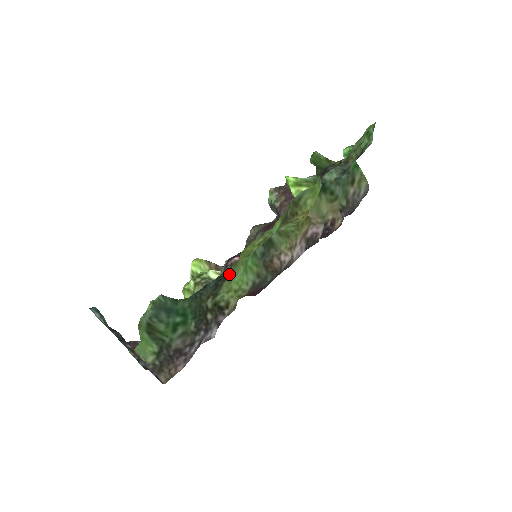
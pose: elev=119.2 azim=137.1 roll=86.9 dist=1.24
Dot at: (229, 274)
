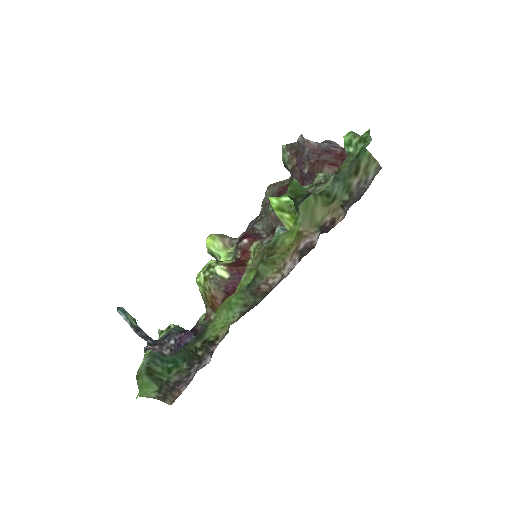
Dot at: (209, 326)
